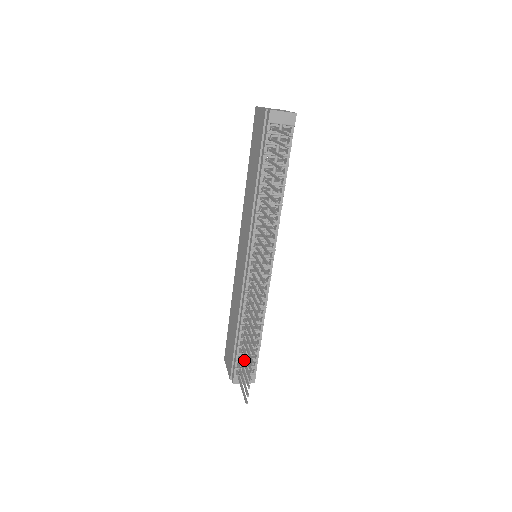
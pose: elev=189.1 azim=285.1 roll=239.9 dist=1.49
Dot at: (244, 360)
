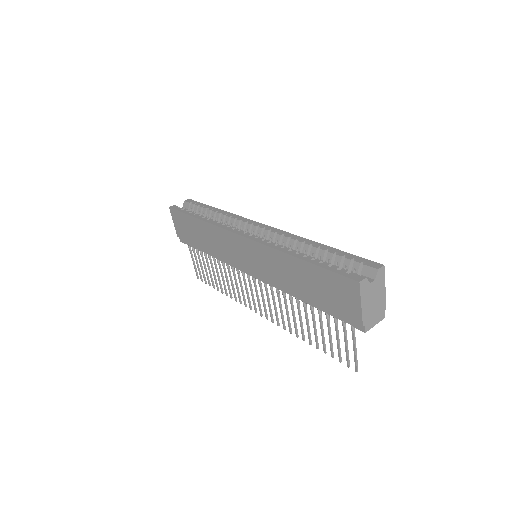
Dot at: (205, 264)
